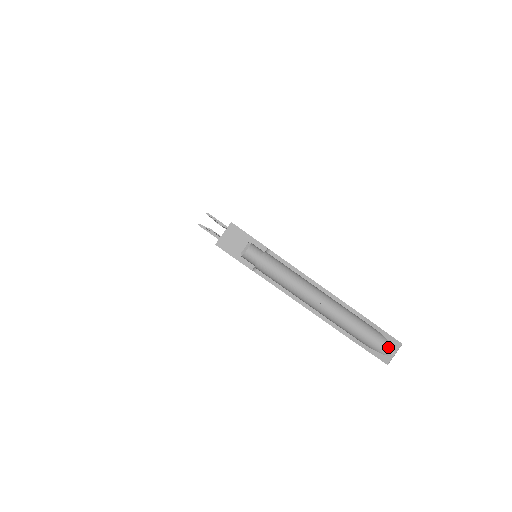
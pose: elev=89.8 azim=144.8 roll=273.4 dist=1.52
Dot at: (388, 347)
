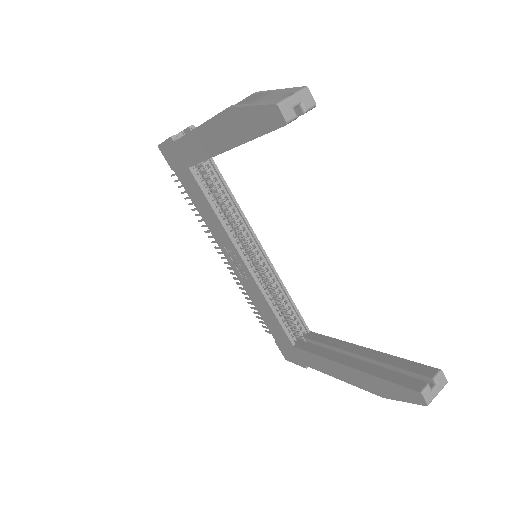
Dot at: occluded
